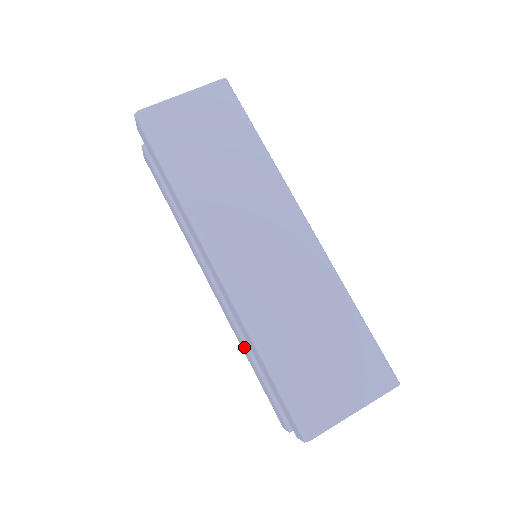
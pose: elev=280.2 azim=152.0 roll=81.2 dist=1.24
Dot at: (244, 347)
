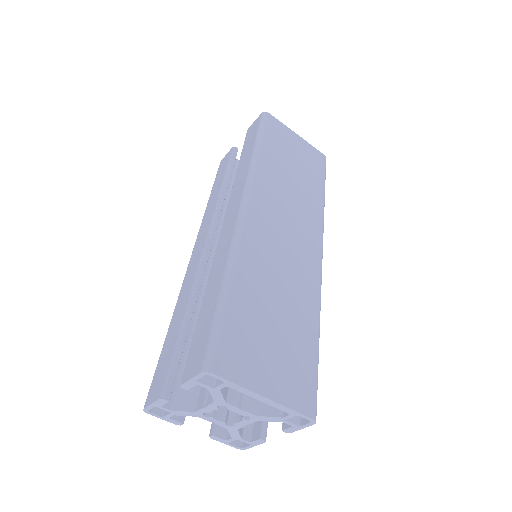
Dot at: (185, 303)
